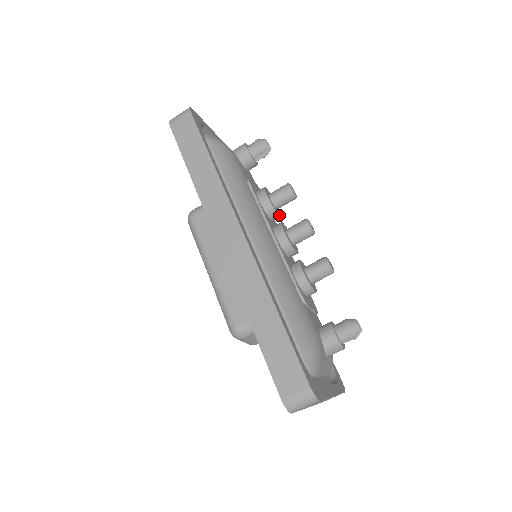
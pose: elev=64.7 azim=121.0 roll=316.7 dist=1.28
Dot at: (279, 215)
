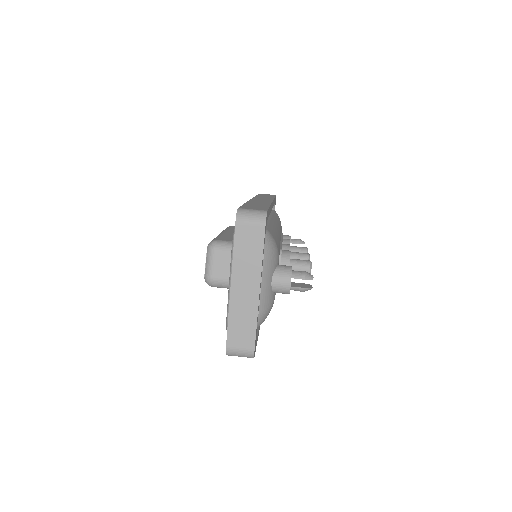
Dot at: occluded
